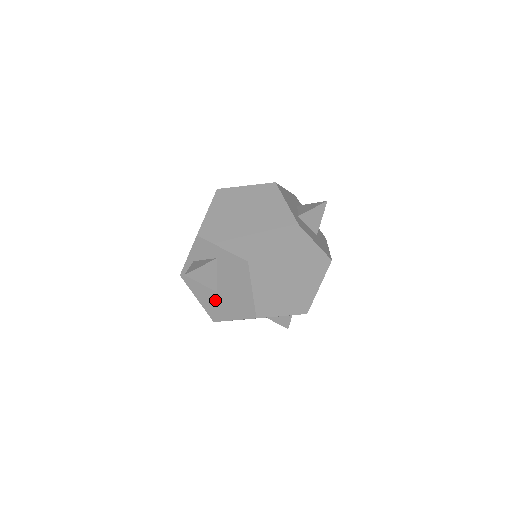
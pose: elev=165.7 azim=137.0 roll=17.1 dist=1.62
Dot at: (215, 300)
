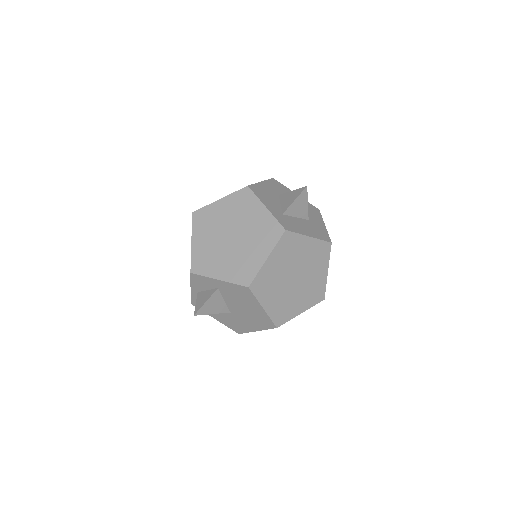
Dot at: (232, 319)
